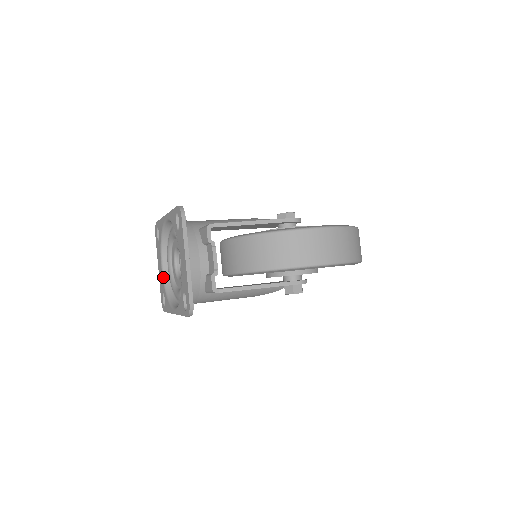
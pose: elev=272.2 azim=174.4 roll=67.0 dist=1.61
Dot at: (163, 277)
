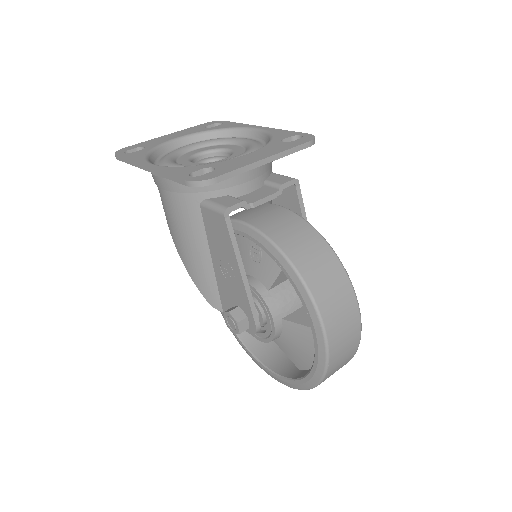
Dot at: (167, 142)
